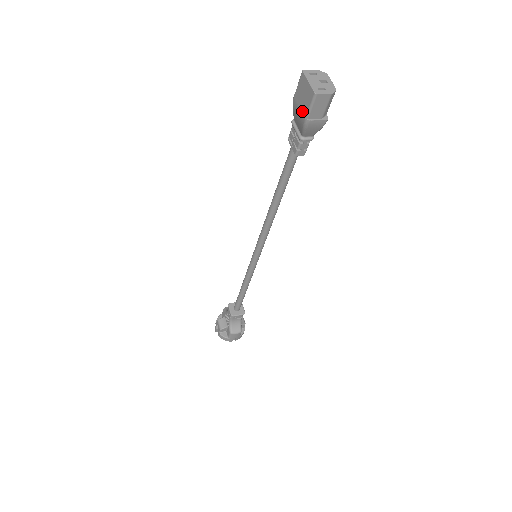
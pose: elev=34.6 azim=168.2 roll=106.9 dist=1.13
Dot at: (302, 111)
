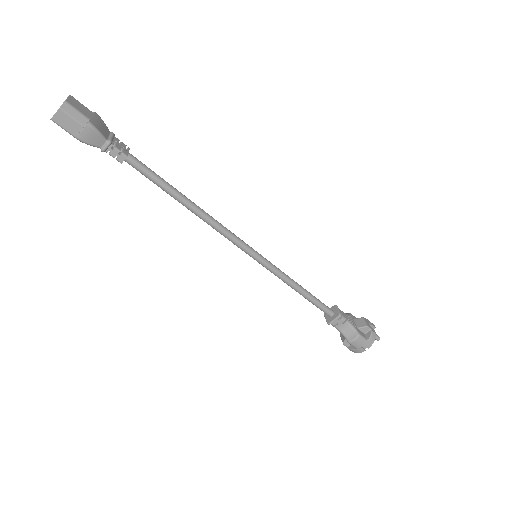
Dot at: (76, 135)
